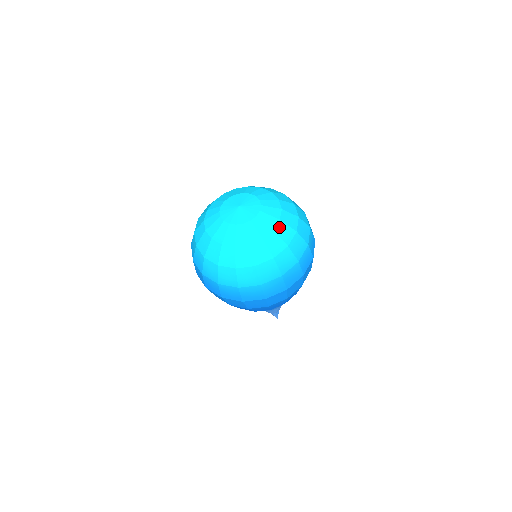
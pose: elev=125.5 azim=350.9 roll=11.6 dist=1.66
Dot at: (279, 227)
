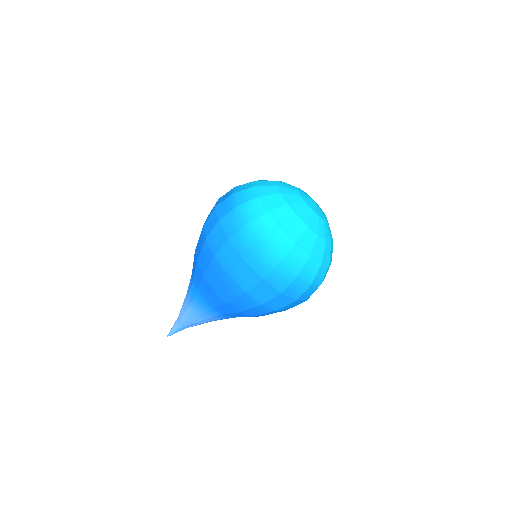
Dot at: (328, 245)
